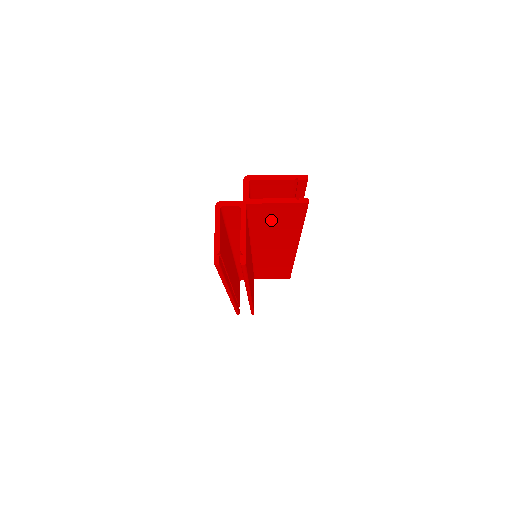
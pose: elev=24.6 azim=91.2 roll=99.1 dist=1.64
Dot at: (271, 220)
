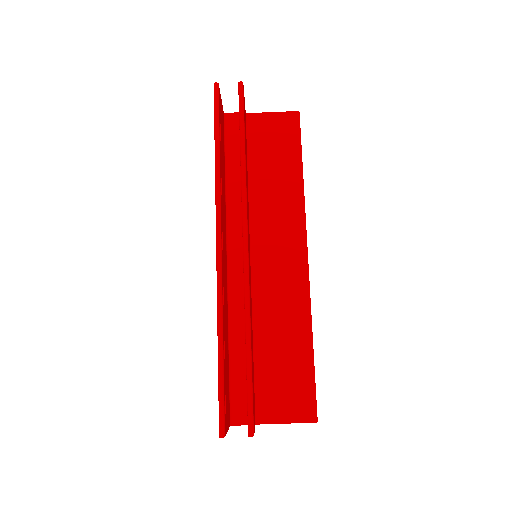
Dot at: (269, 152)
